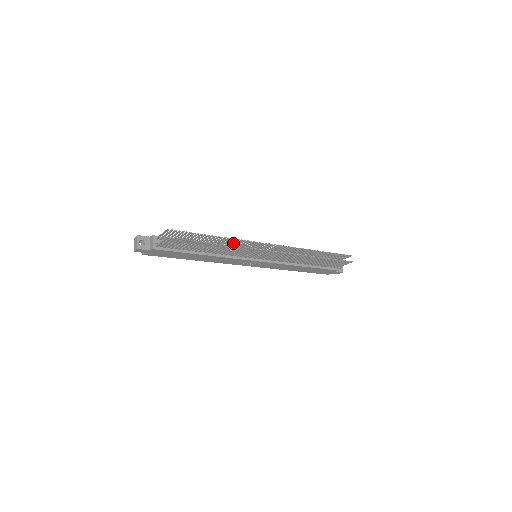
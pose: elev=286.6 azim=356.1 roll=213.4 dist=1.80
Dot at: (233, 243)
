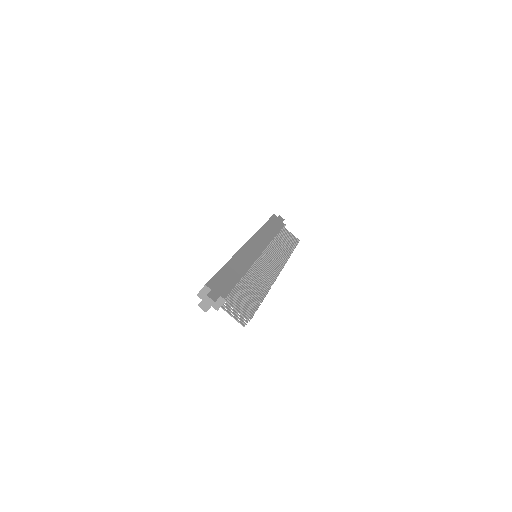
Dot at: (262, 279)
